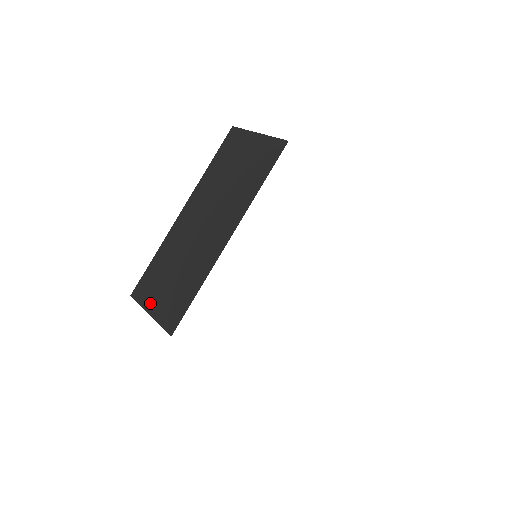
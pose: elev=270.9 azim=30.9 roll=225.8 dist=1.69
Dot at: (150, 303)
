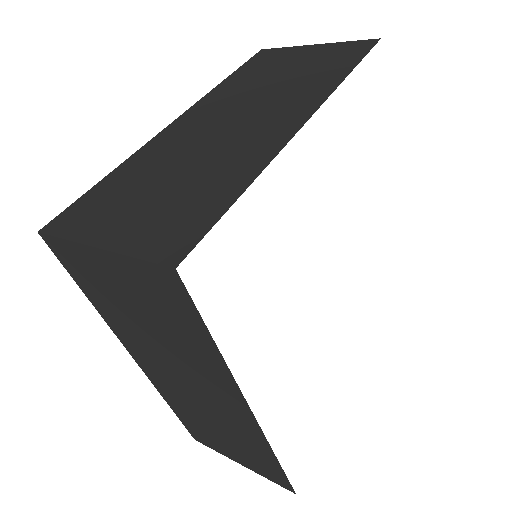
Dot at: (228, 455)
